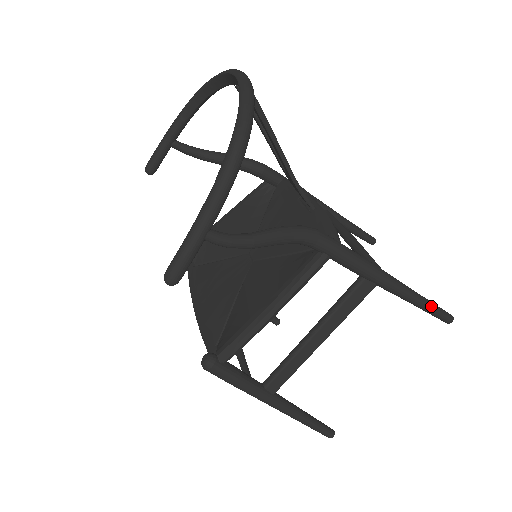
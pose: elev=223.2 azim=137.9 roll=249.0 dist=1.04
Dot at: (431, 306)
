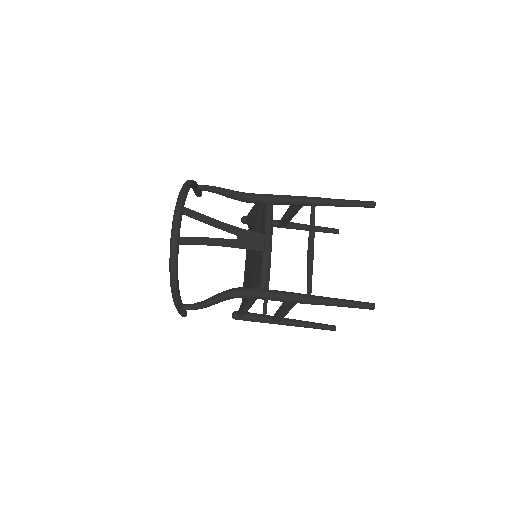
Dot at: (347, 306)
